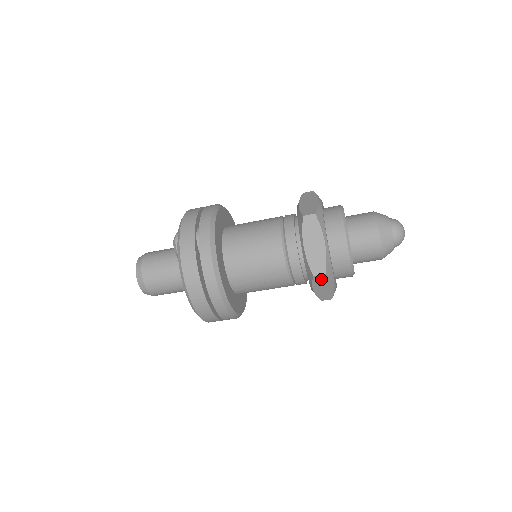
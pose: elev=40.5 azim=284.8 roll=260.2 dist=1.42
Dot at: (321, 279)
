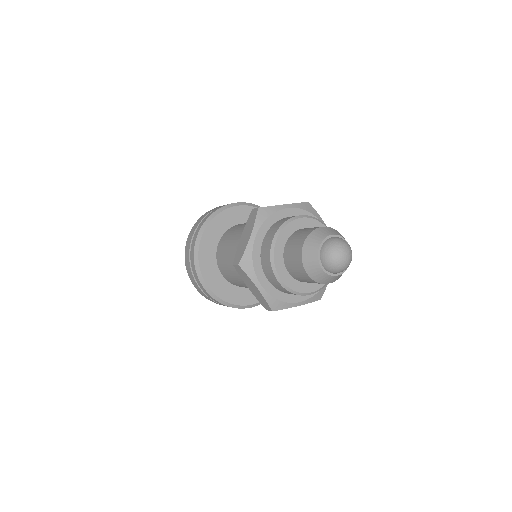
Dot at: occluded
